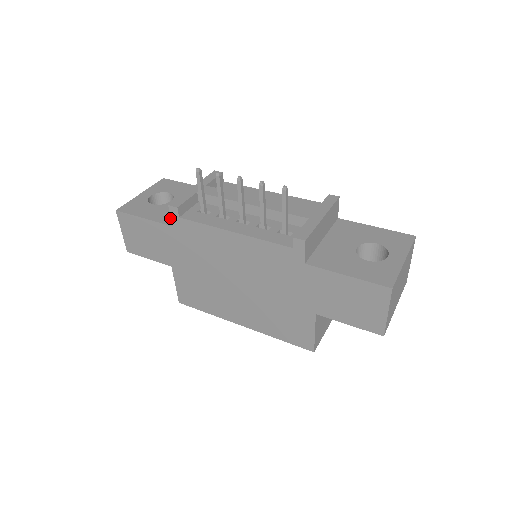
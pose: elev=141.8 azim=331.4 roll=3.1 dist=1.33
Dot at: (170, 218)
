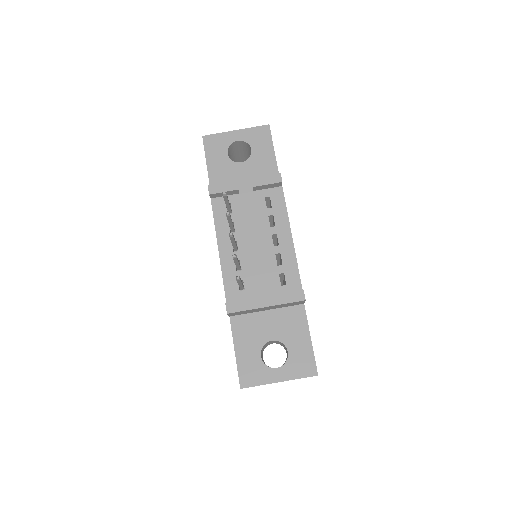
Dot at: occluded
